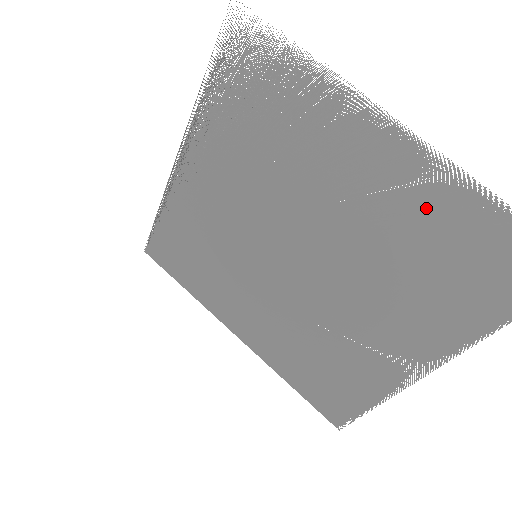
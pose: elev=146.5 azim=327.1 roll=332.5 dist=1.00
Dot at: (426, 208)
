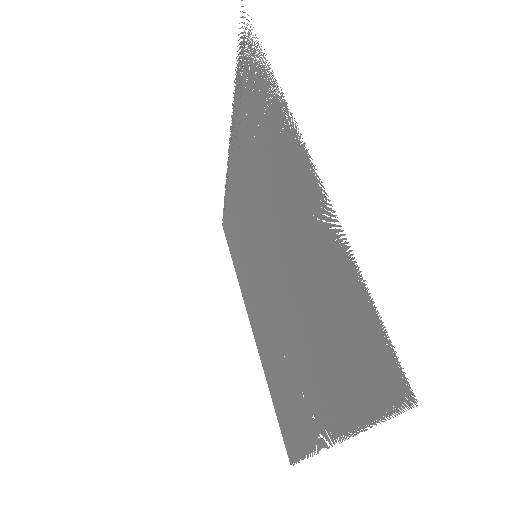
Dot at: (319, 253)
